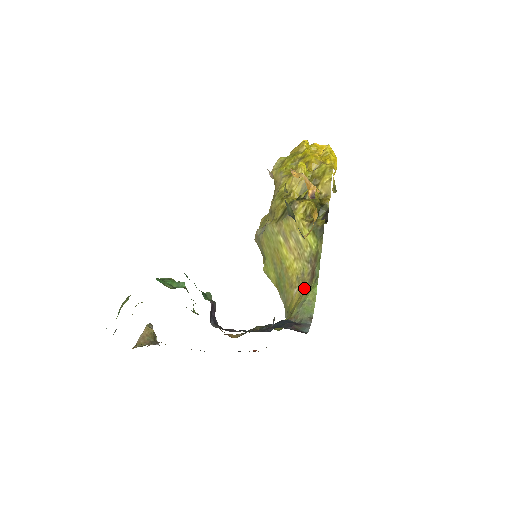
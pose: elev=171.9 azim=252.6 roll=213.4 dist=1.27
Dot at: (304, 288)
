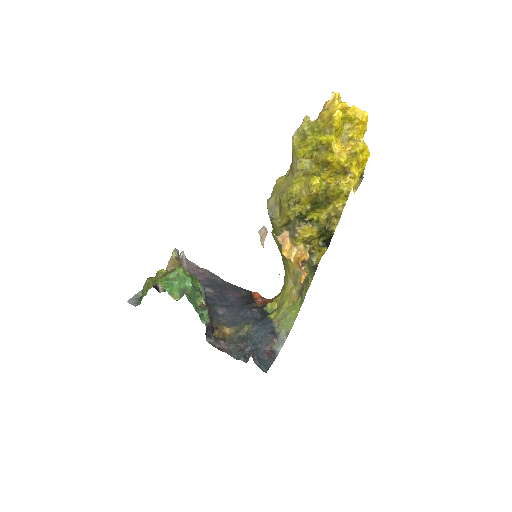
Dot at: (294, 291)
